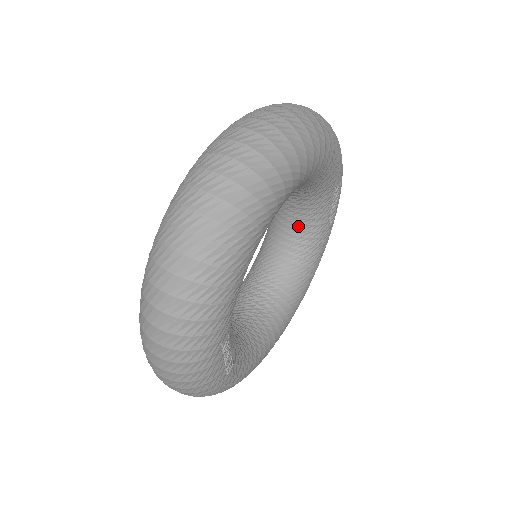
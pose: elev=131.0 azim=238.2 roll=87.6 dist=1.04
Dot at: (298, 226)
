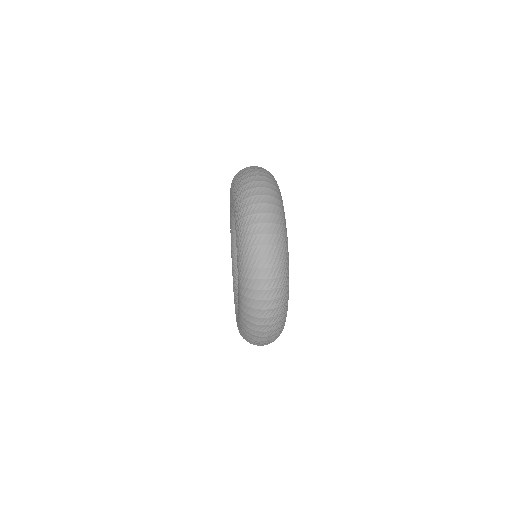
Dot at: occluded
